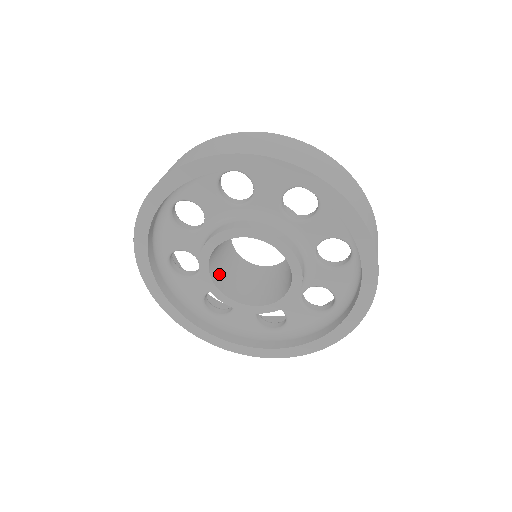
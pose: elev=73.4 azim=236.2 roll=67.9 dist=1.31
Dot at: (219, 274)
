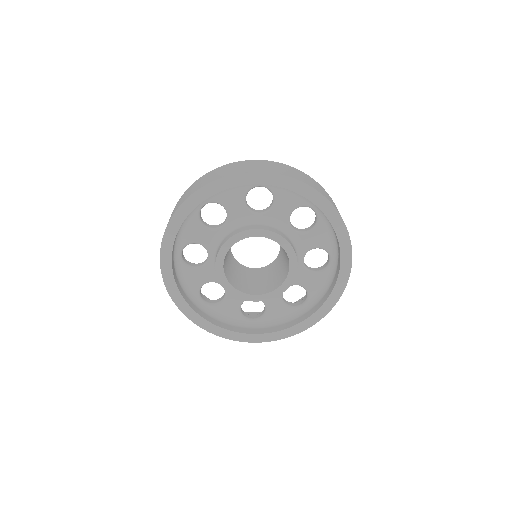
Dot at: (239, 284)
